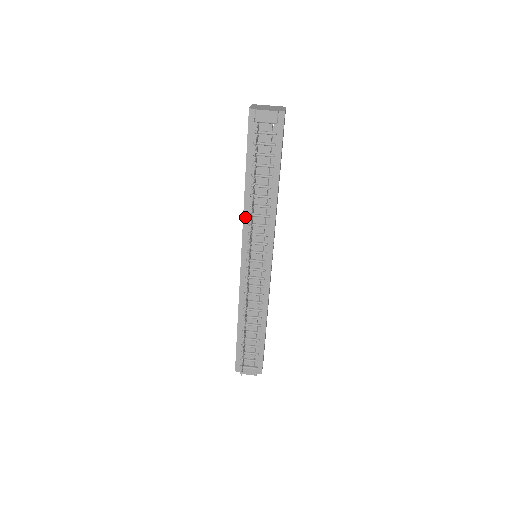
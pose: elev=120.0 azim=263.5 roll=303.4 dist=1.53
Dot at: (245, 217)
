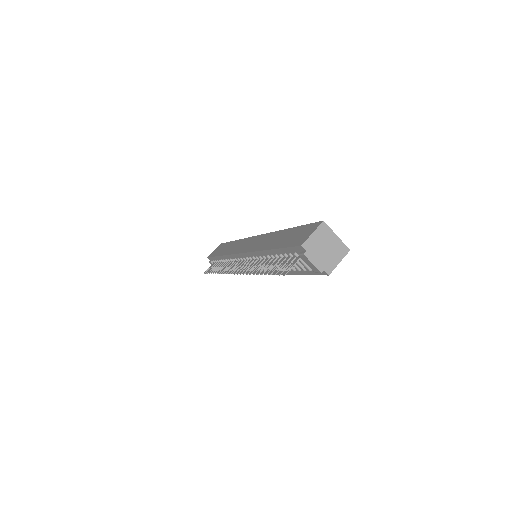
Dot at: (256, 253)
